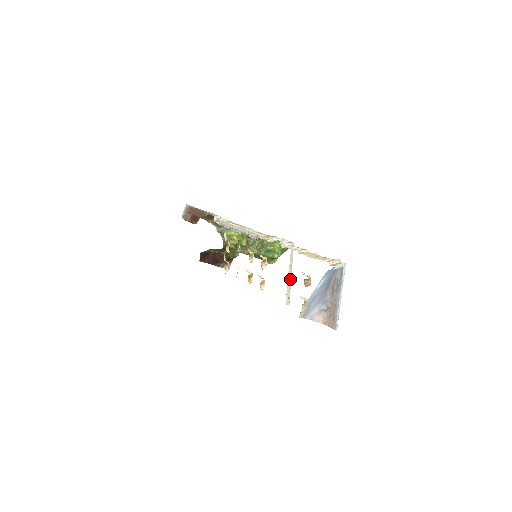
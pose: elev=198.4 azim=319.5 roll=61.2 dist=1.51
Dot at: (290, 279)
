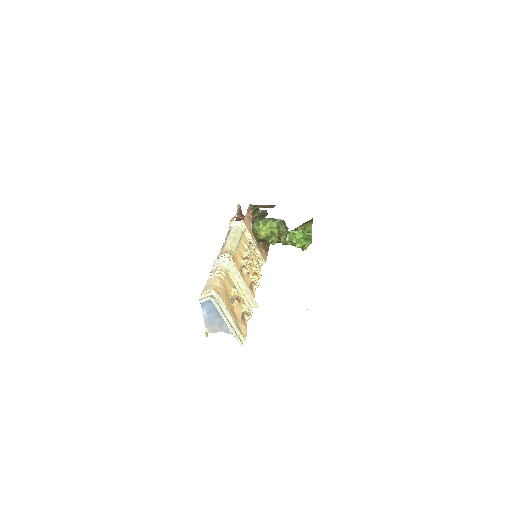
Dot at: (246, 288)
